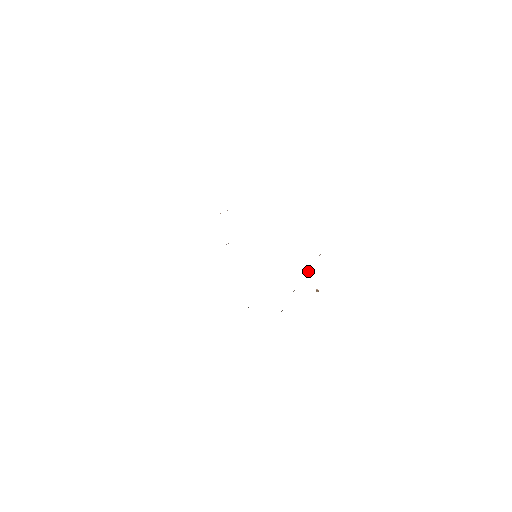
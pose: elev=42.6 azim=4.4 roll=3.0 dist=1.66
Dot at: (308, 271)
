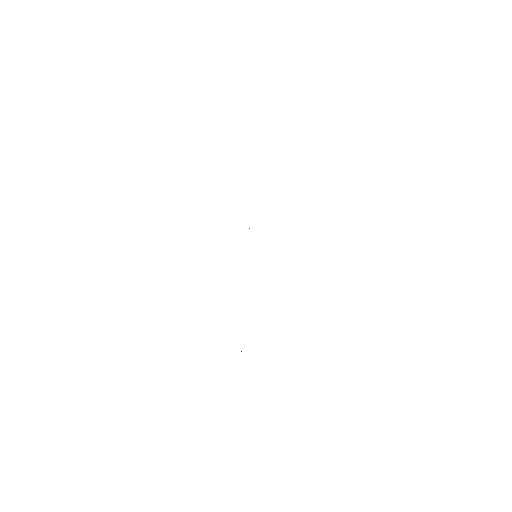
Dot at: occluded
